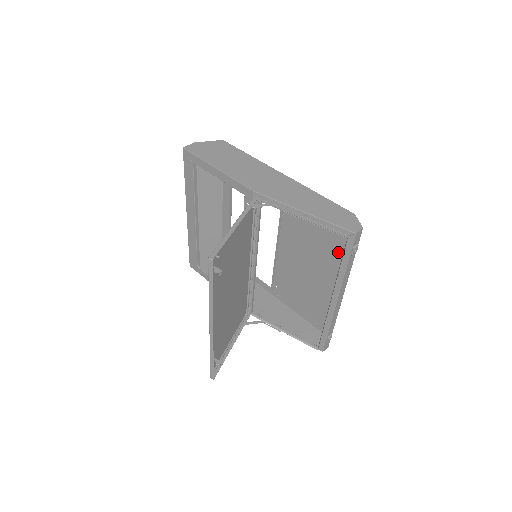
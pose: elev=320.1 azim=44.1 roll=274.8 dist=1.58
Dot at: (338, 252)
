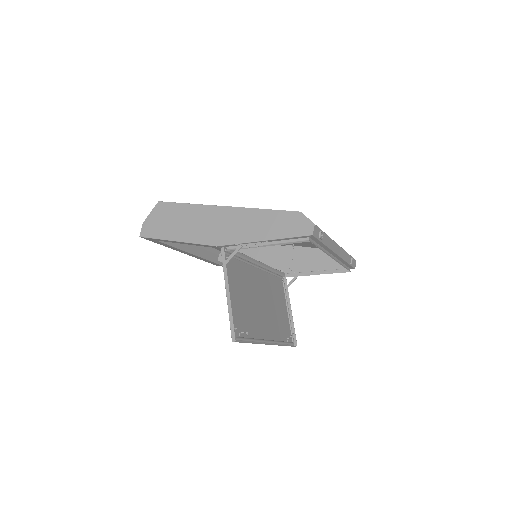
Dot at: occluded
